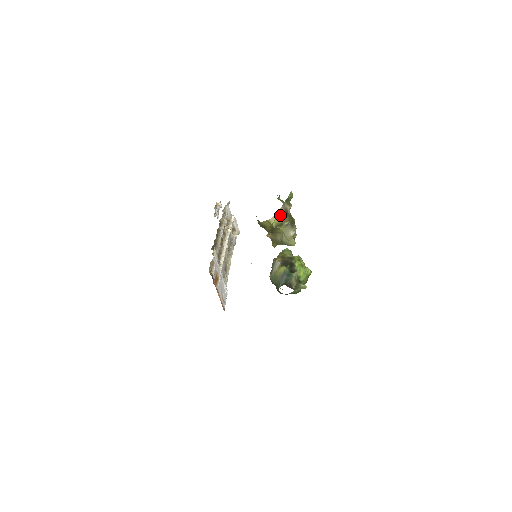
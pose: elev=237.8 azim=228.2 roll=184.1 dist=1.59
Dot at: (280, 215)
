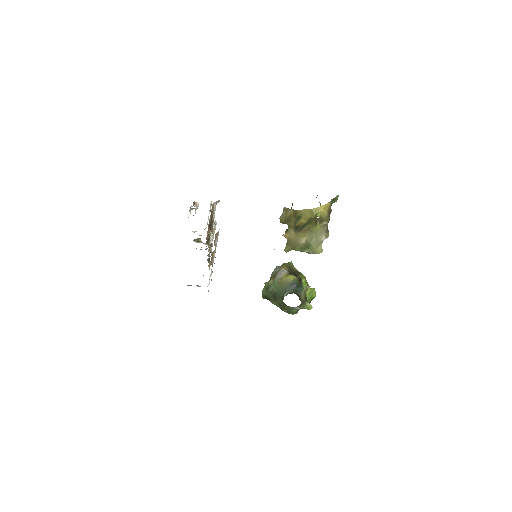
Dot at: (326, 209)
